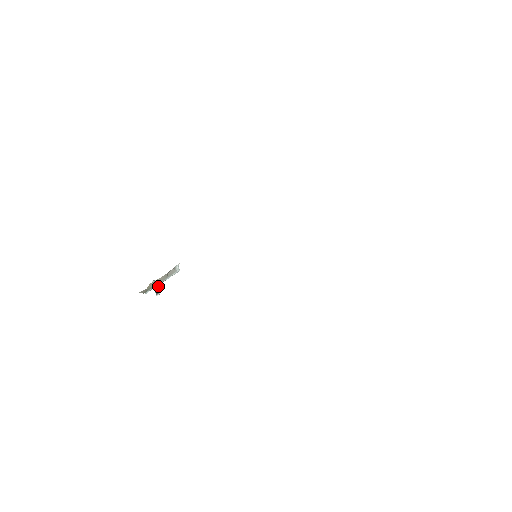
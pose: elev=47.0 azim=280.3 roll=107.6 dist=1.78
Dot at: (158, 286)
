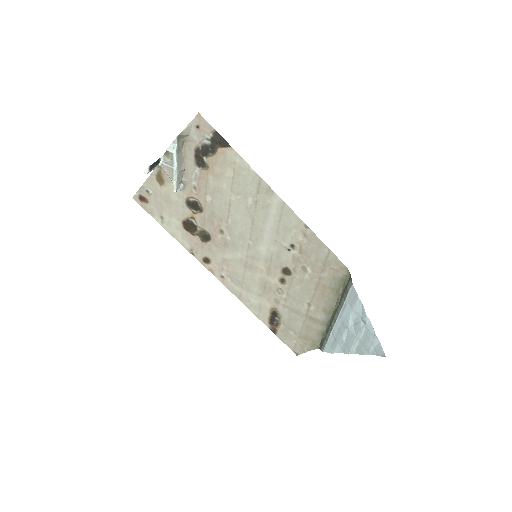
Dot at: (154, 168)
